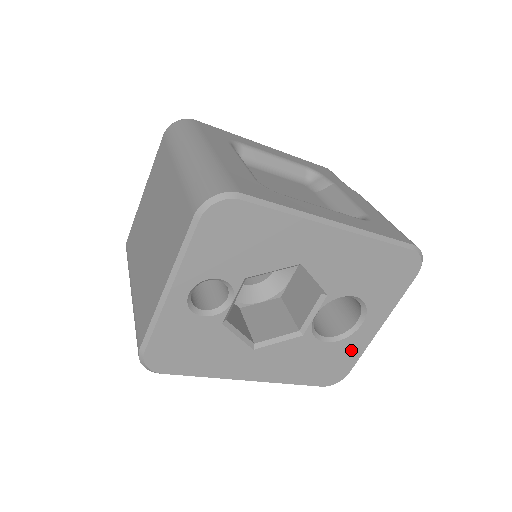
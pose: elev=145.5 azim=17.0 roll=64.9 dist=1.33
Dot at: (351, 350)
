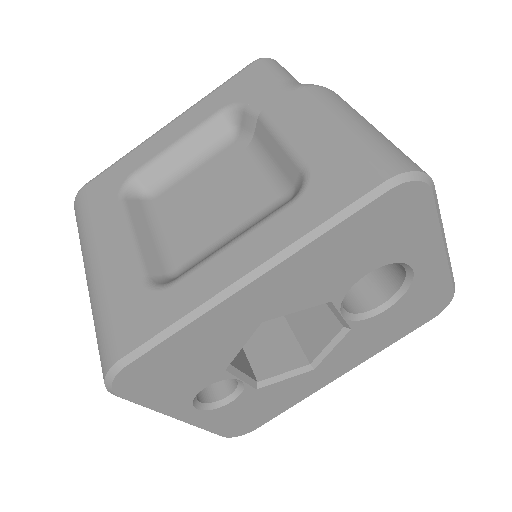
Dot at: (430, 286)
